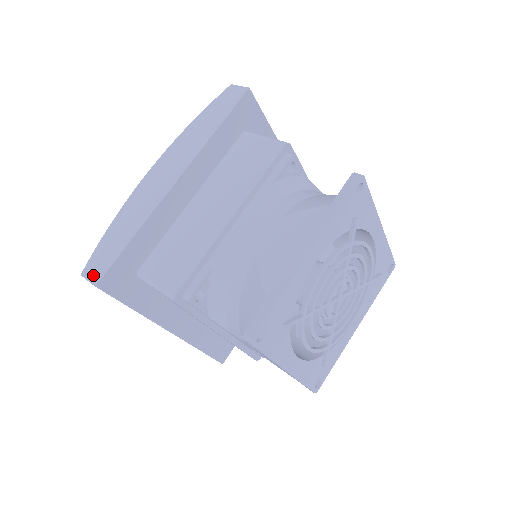
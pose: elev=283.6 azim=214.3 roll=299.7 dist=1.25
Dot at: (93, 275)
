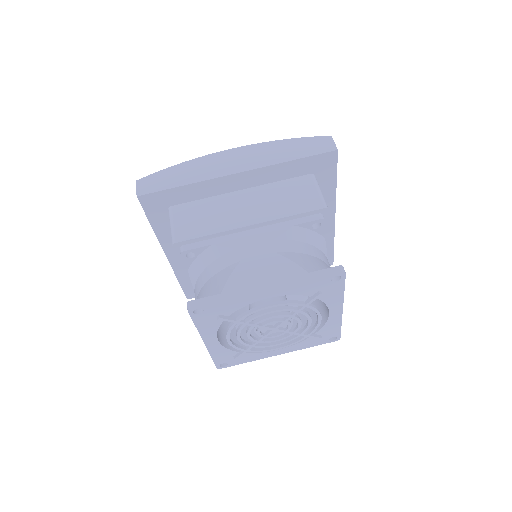
Dot at: (142, 188)
